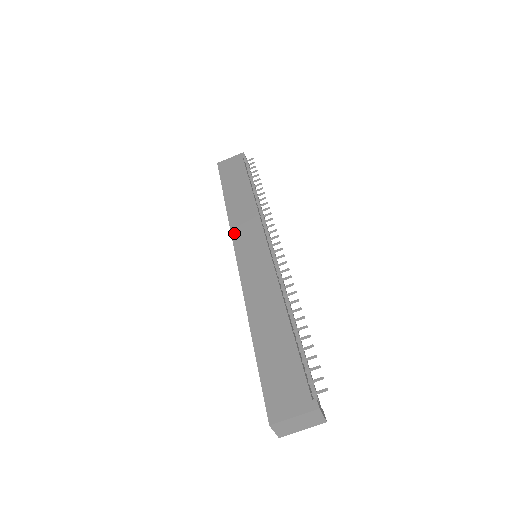
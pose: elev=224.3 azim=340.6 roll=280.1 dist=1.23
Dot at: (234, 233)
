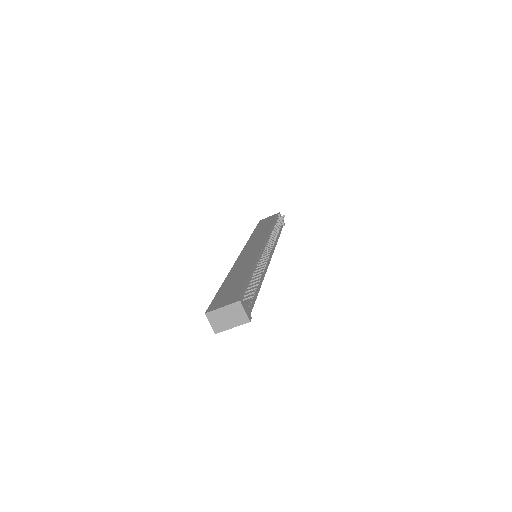
Dot at: (247, 245)
